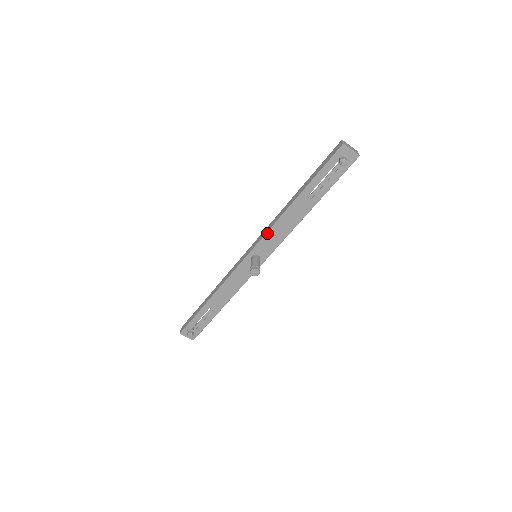
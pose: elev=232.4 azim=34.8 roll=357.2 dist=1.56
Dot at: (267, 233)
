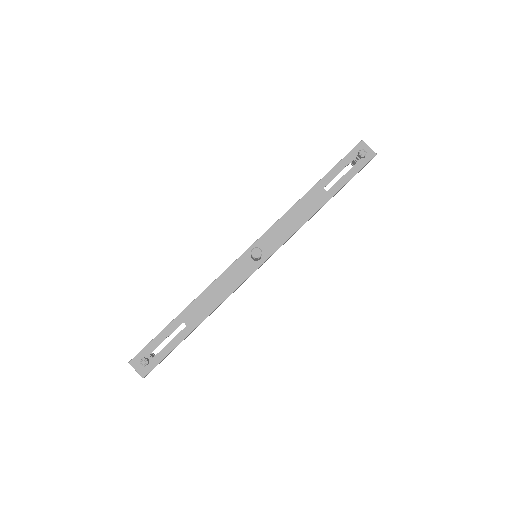
Dot at: (275, 224)
